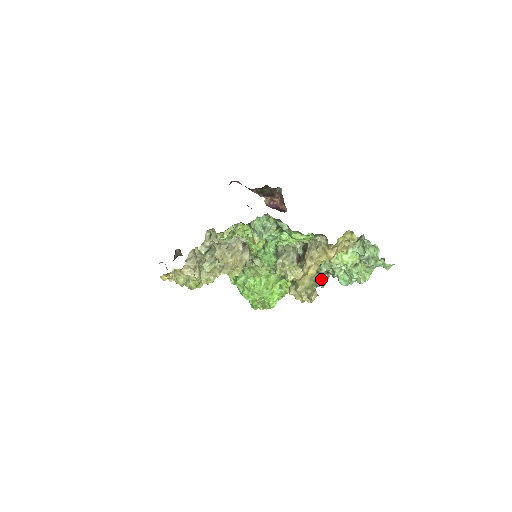
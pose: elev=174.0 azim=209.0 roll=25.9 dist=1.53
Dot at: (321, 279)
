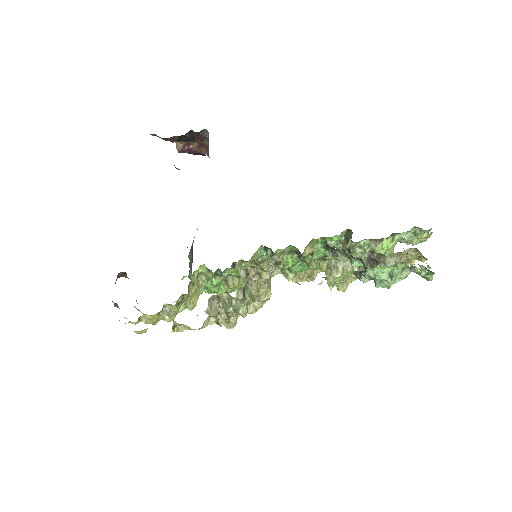
Dot at: occluded
